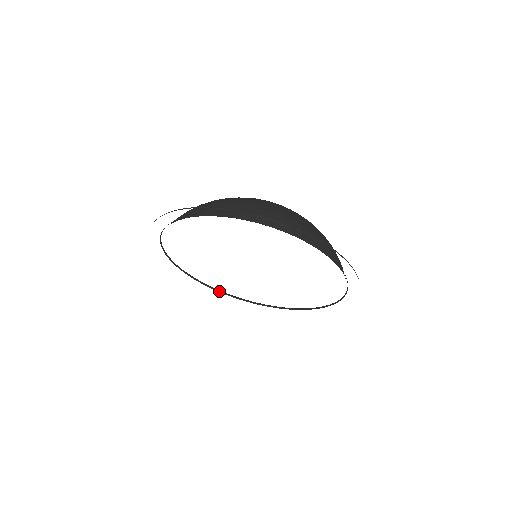
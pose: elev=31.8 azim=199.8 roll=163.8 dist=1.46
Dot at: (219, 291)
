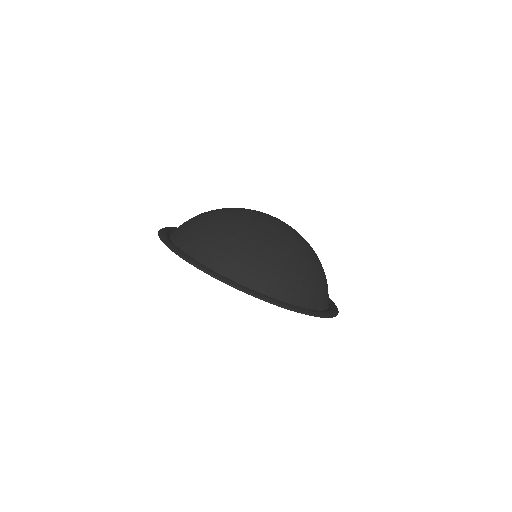
Dot at: occluded
